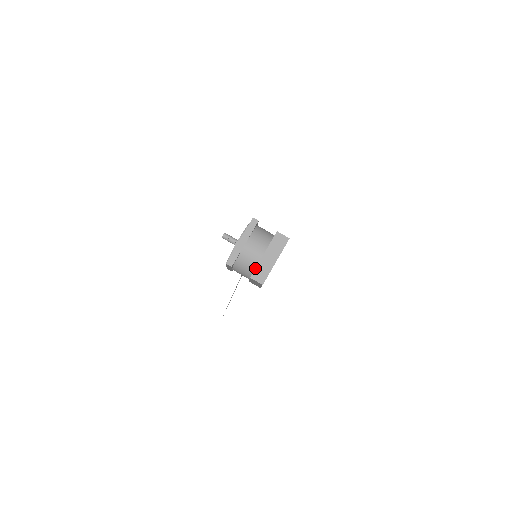
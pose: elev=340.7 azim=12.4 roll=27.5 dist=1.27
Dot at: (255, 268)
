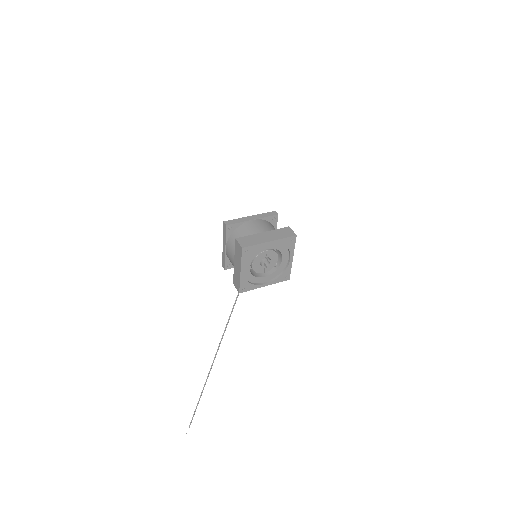
Dot at: (246, 235)
